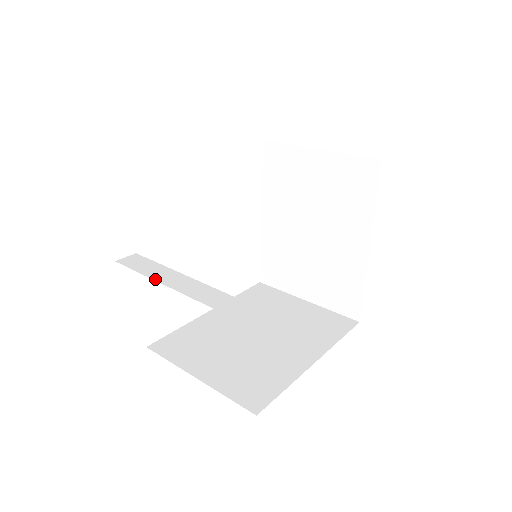
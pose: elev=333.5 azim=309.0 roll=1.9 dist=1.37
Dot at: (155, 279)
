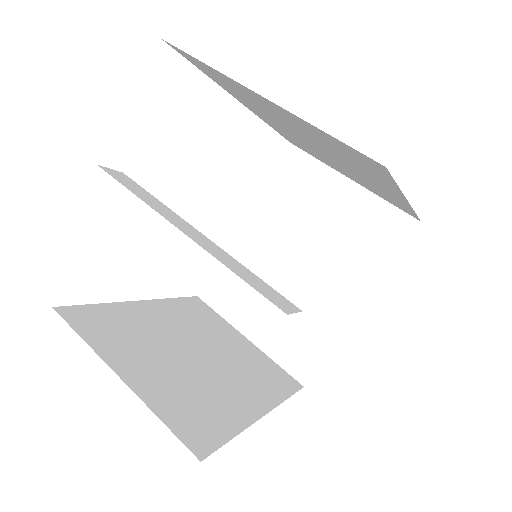
Dot at: (159, 212)
